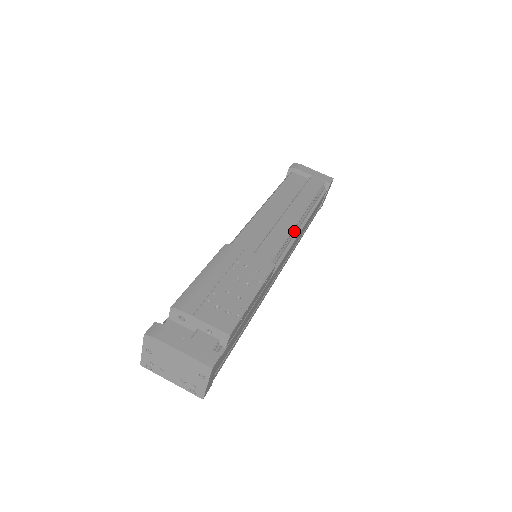
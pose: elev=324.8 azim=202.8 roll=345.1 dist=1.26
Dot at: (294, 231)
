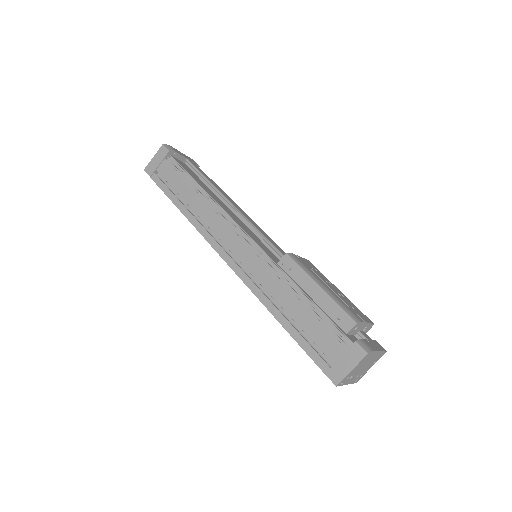
Dot at: occluded
